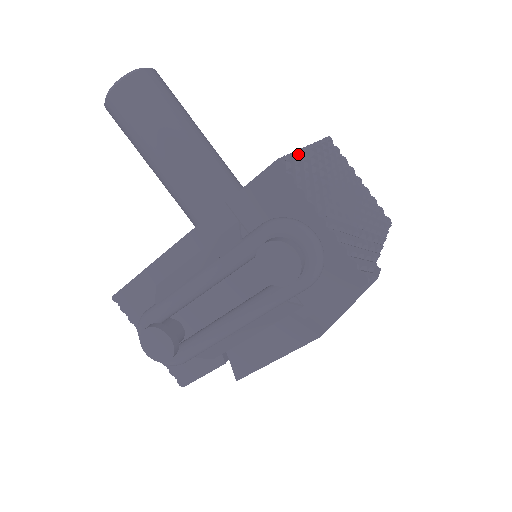
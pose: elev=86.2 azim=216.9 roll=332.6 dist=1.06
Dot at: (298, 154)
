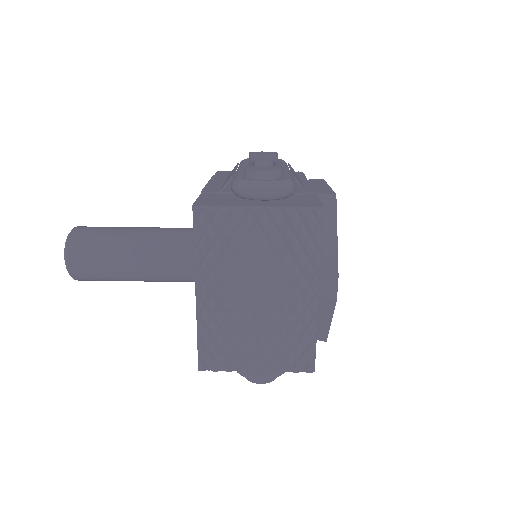
Dot at: occluded
